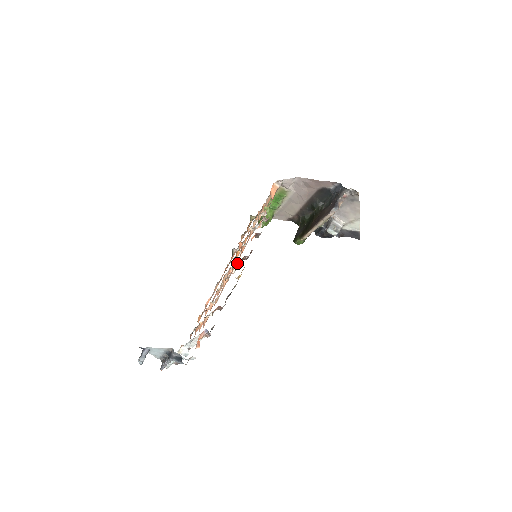
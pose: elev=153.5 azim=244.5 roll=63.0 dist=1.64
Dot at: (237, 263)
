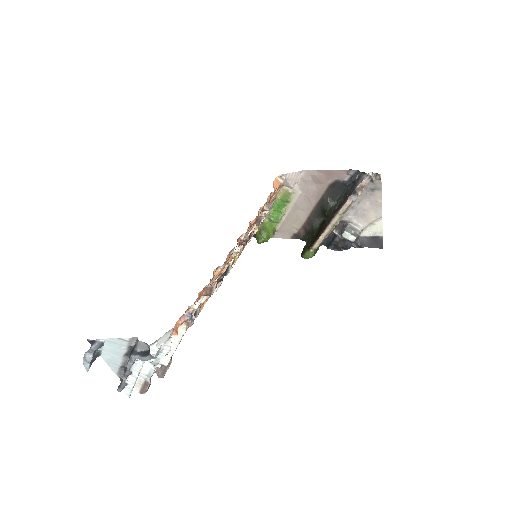
Dot at: (232, 256)
